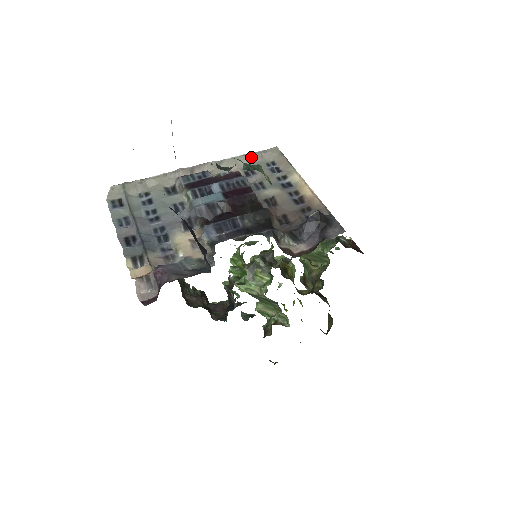
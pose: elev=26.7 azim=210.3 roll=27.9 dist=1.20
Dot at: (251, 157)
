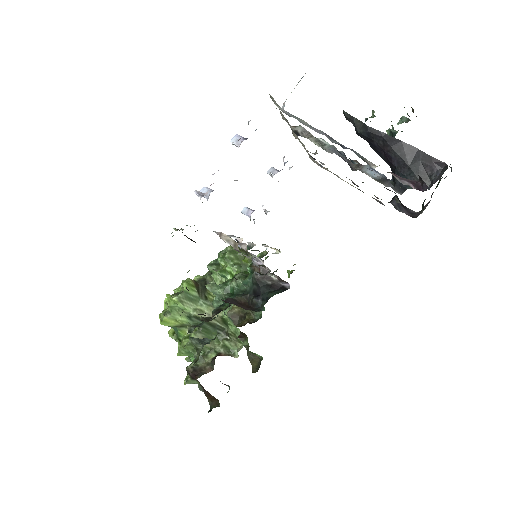
Dot at: occluded
